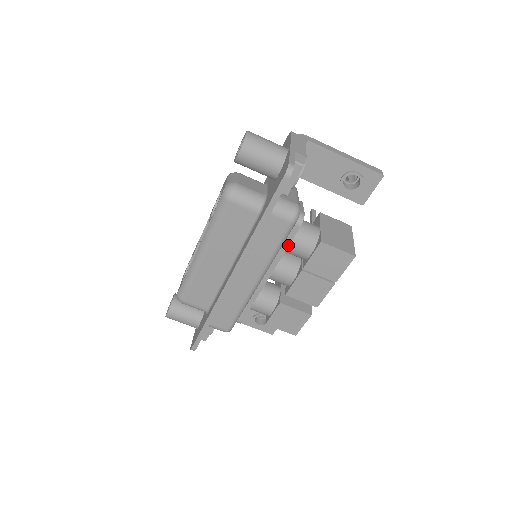
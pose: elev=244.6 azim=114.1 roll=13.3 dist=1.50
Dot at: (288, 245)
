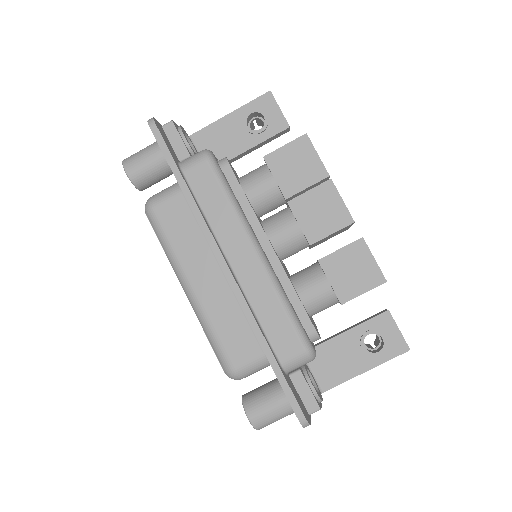
Dot at: (242, 191)
